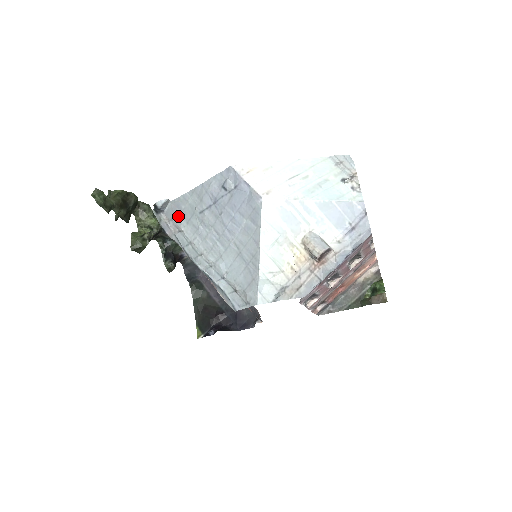
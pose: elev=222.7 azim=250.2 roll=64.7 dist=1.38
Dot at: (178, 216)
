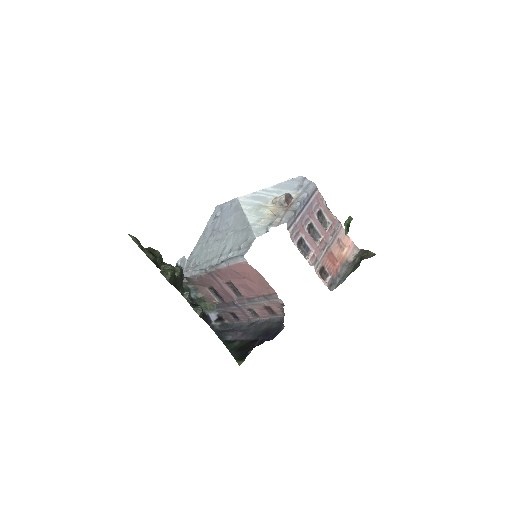
Dot at: (193, 261)
